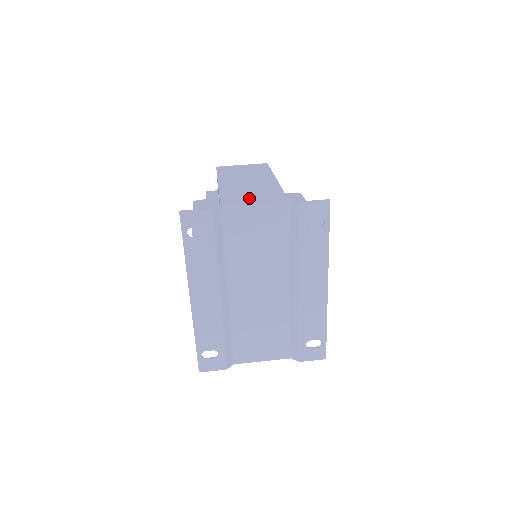
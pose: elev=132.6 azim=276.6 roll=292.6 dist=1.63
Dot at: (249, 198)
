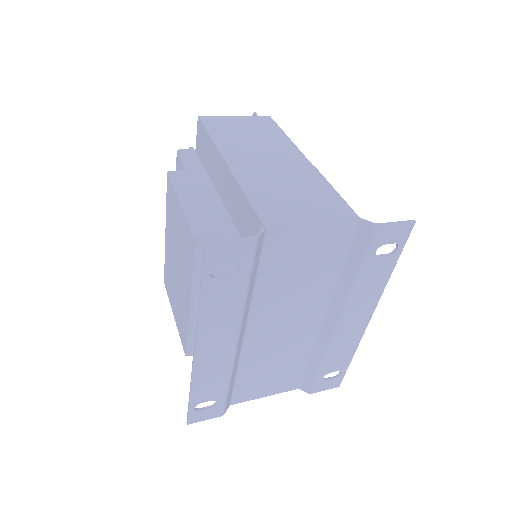
Dot at: (299, 209)
